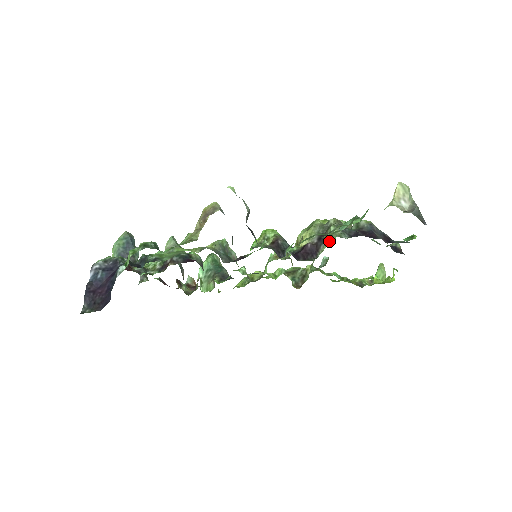
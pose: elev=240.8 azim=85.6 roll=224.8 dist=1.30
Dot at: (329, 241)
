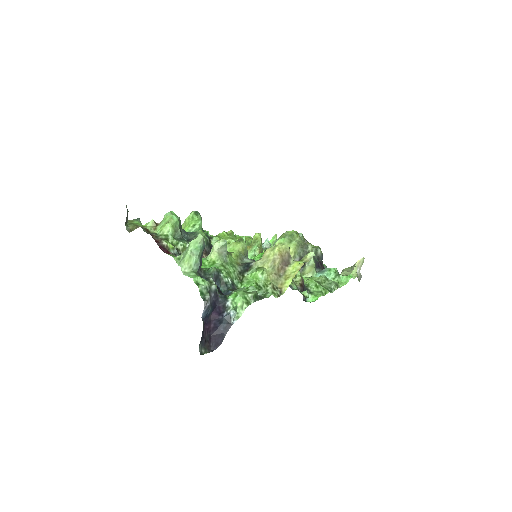
Dot at: (311, 274)
